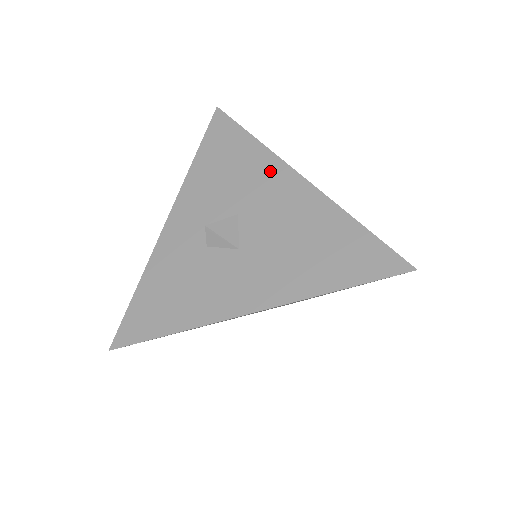
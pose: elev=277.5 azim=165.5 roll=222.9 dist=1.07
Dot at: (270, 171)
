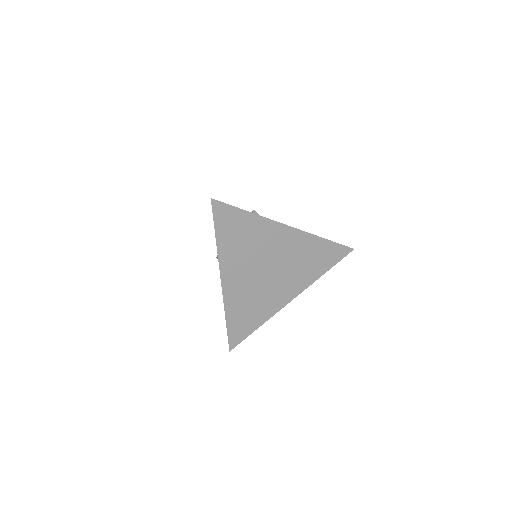
Dot at: occluded
